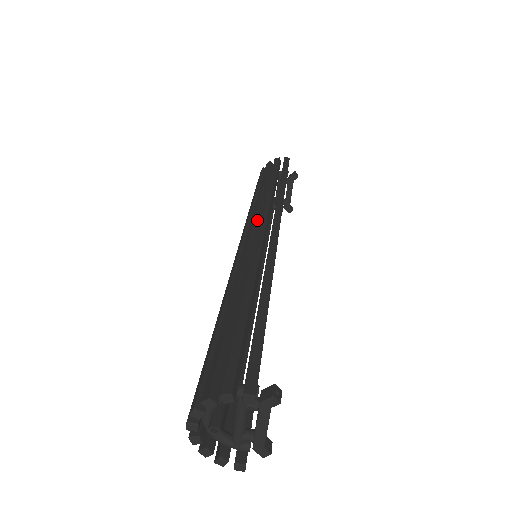
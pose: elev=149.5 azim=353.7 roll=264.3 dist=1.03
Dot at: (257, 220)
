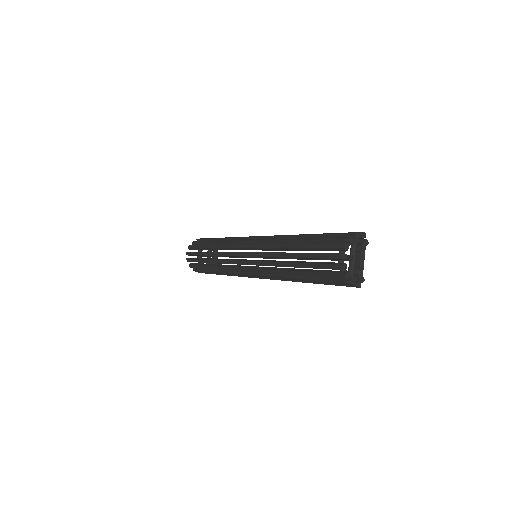
Dot at: occluded
